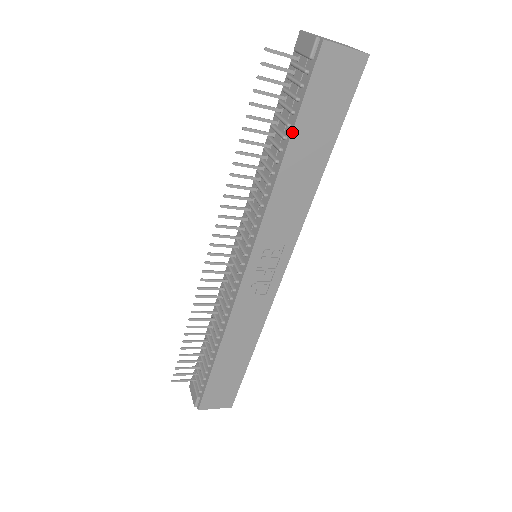
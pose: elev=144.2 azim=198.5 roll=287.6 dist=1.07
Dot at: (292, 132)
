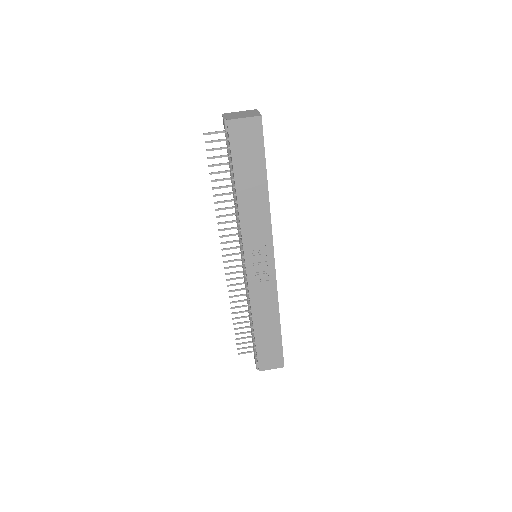
Dot at: (234, 176)
